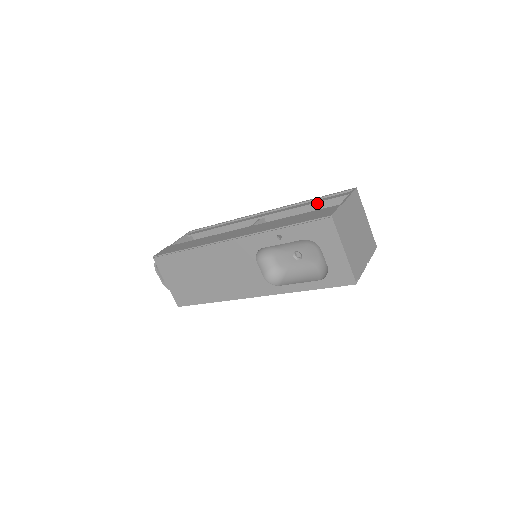
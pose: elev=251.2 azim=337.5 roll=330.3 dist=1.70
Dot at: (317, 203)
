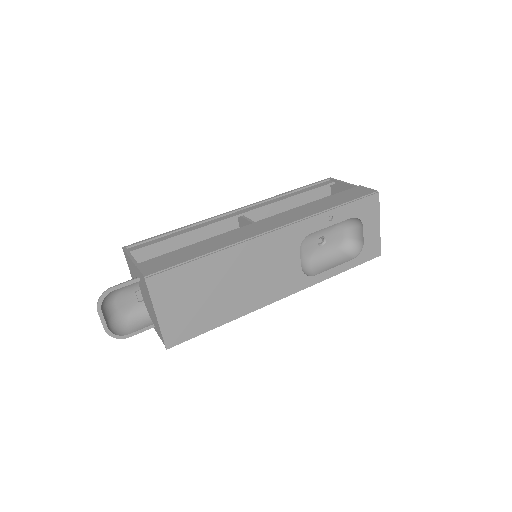
Dot at: (305, 193)
